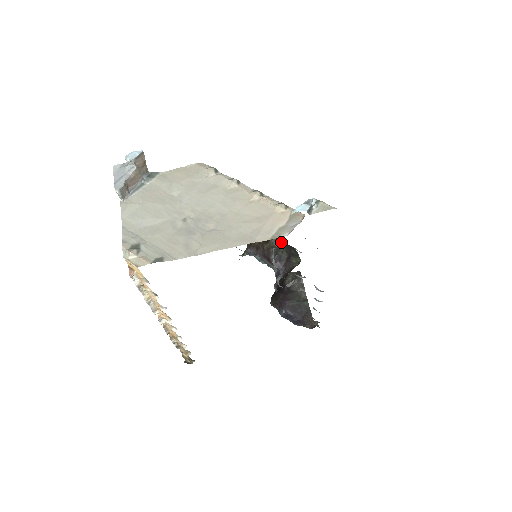
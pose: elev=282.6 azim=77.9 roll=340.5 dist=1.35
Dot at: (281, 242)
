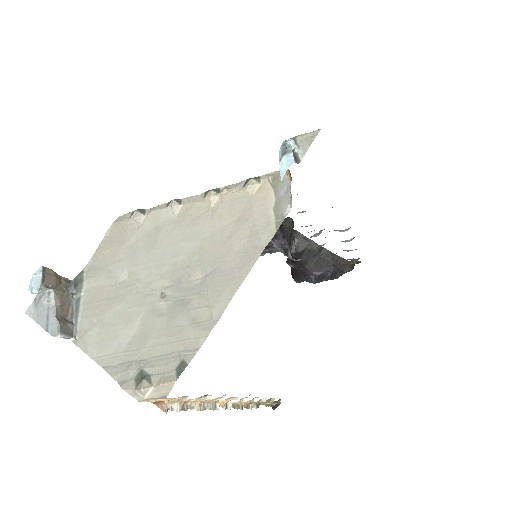
Dot at: occluded
